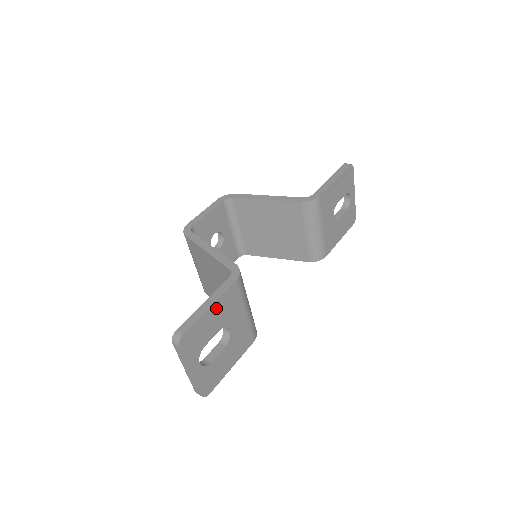
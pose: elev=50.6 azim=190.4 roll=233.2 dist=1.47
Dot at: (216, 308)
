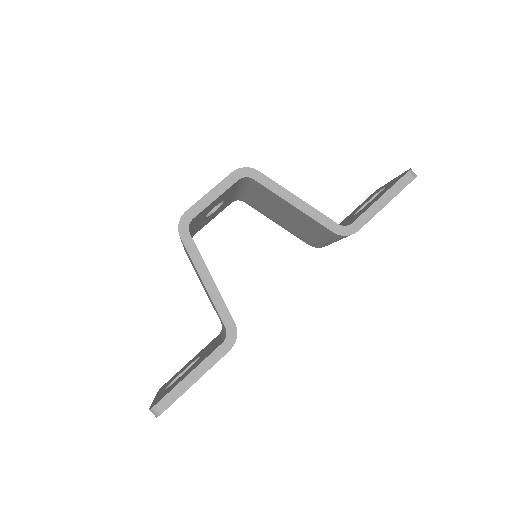
Dot at: occluded
